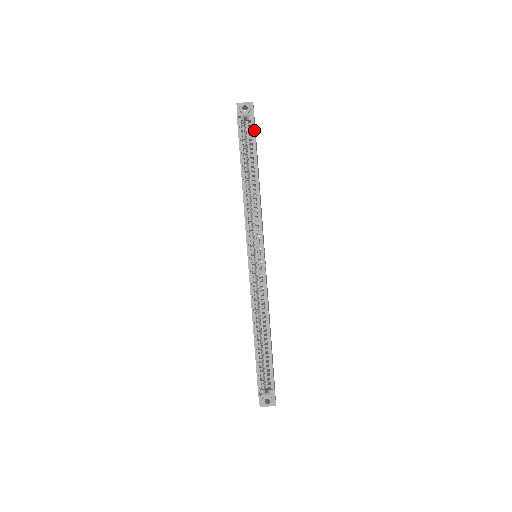
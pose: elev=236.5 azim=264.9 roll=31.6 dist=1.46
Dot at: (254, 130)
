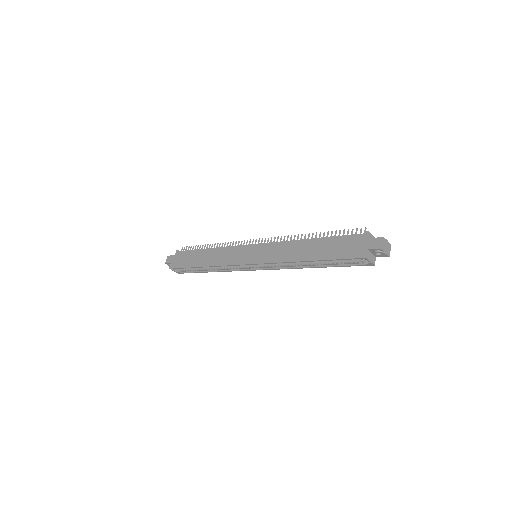
Dot at: occluded
